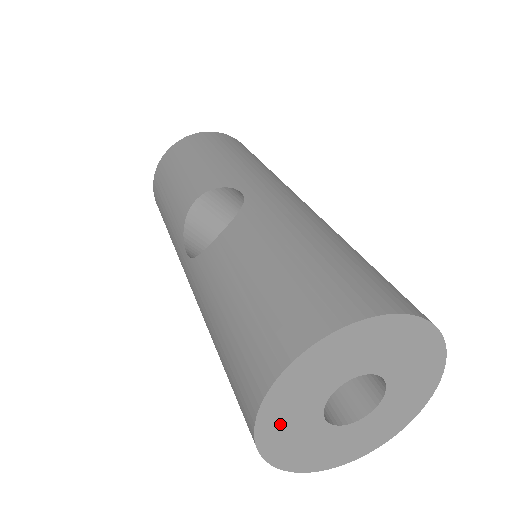
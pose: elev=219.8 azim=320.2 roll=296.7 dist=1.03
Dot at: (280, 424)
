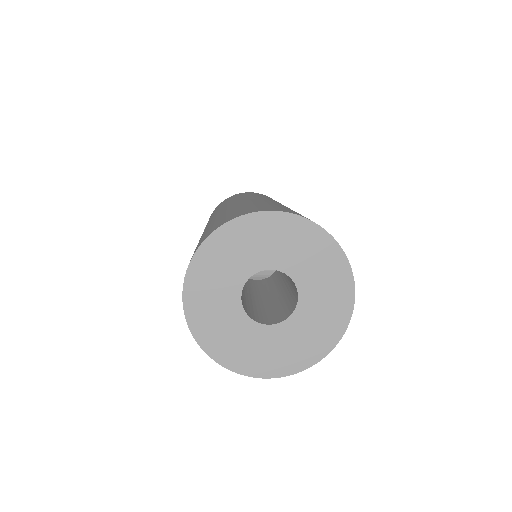
Dot at: (224, 342)
